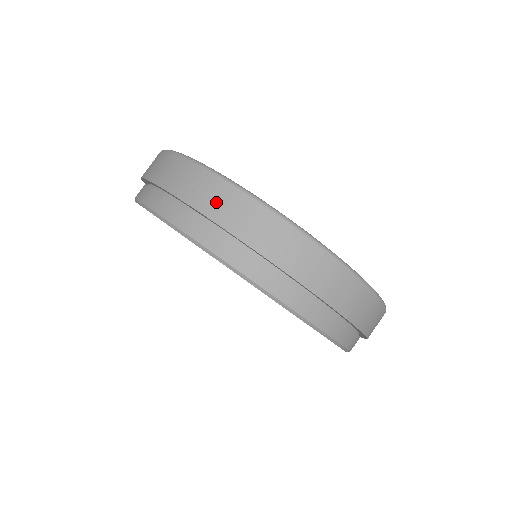
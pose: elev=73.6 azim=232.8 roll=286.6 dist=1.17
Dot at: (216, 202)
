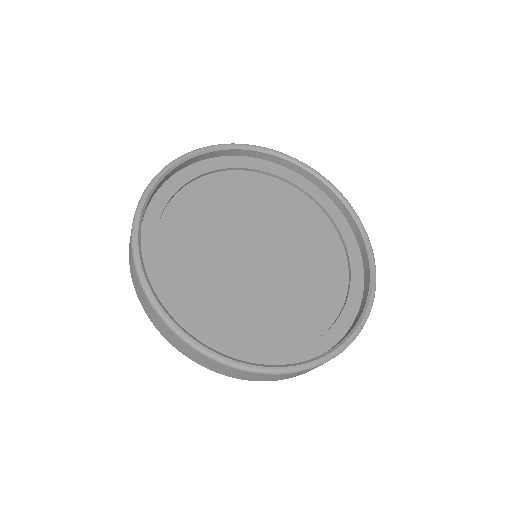
Dot at: (194, 357)
